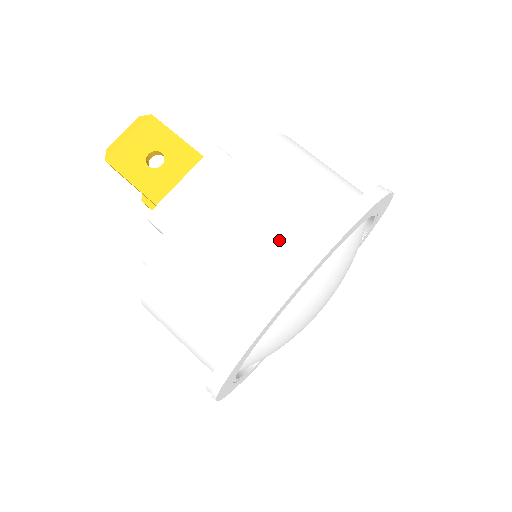
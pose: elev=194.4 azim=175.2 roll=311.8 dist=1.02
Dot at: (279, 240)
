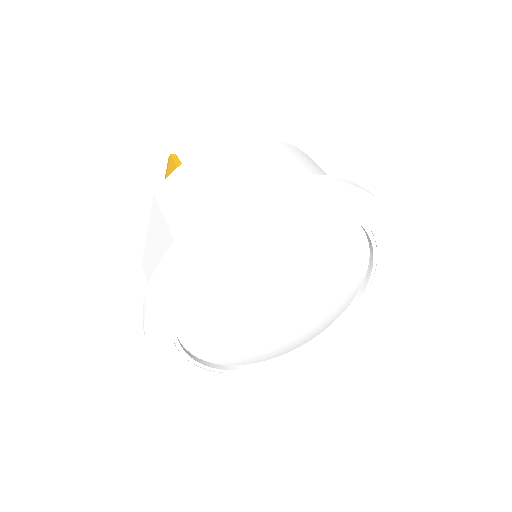
Dot at: occluded
